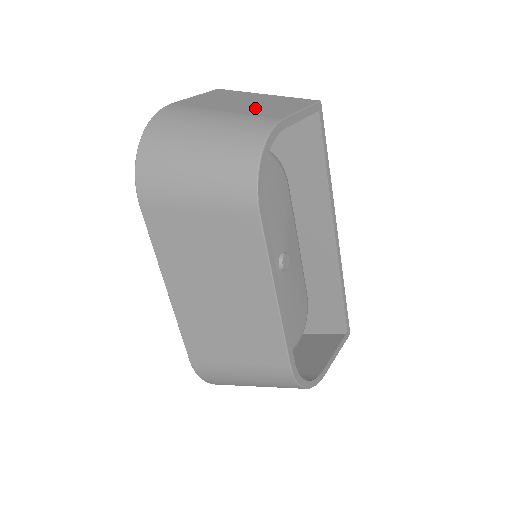
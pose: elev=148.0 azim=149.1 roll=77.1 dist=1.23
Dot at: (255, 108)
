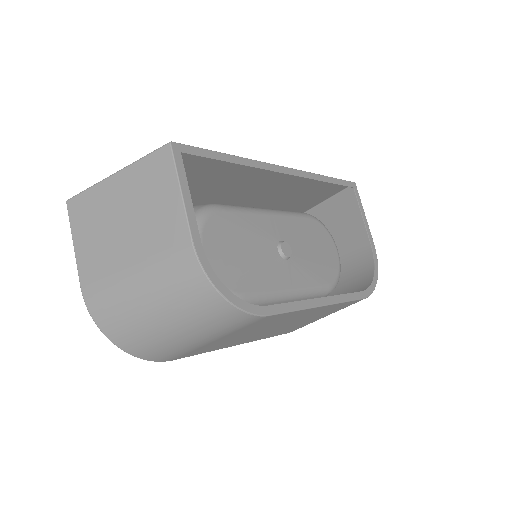
Dot at: (146, 233)
